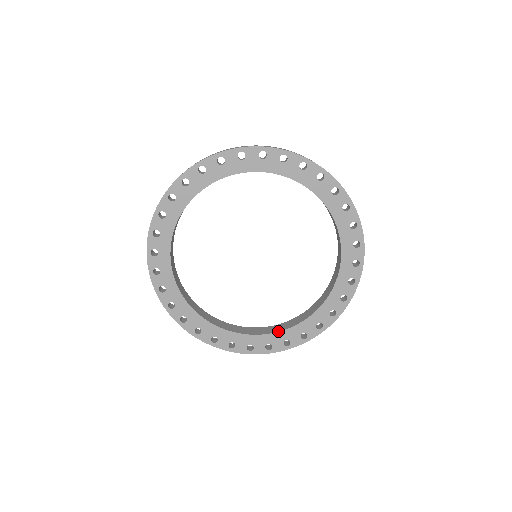
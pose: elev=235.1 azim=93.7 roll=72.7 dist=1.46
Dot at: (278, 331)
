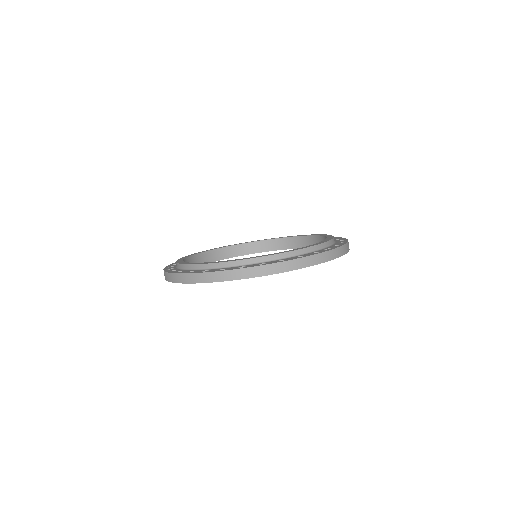
Dot at: occluded
